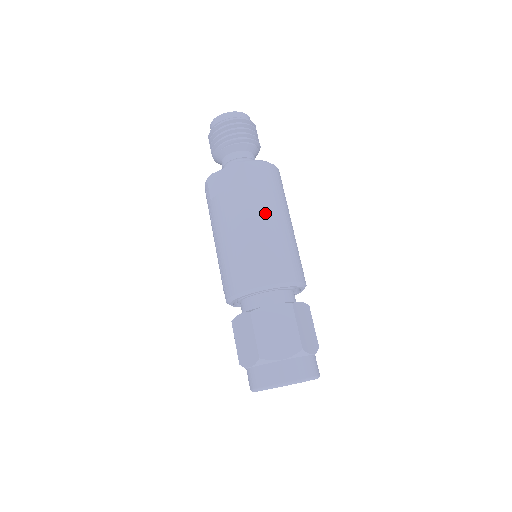
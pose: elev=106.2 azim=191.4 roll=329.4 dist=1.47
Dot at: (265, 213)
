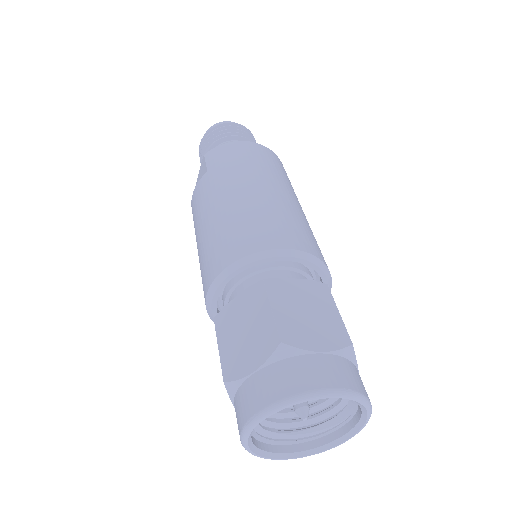
Dot at: (225, 189)
